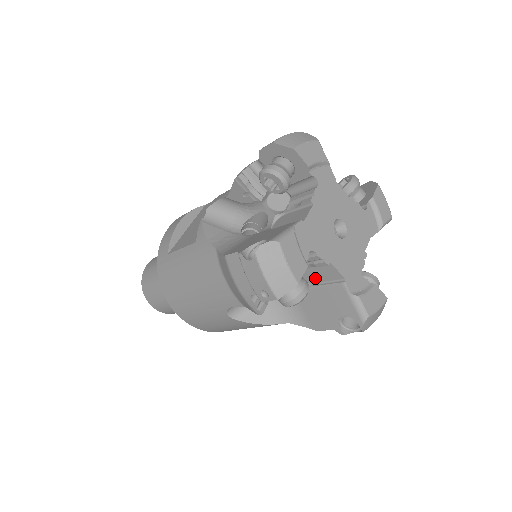
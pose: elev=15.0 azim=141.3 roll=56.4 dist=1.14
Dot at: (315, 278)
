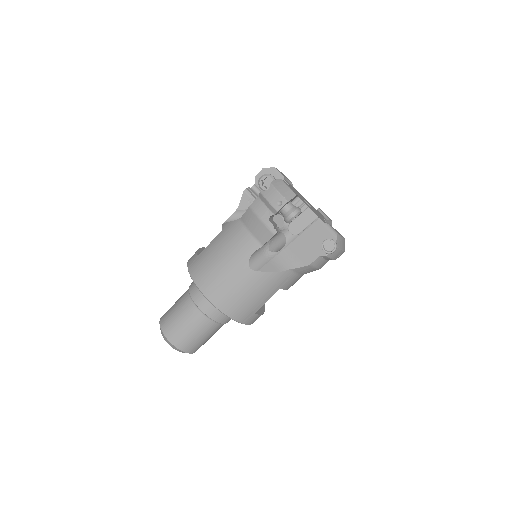
Dot at: (301, 226)
